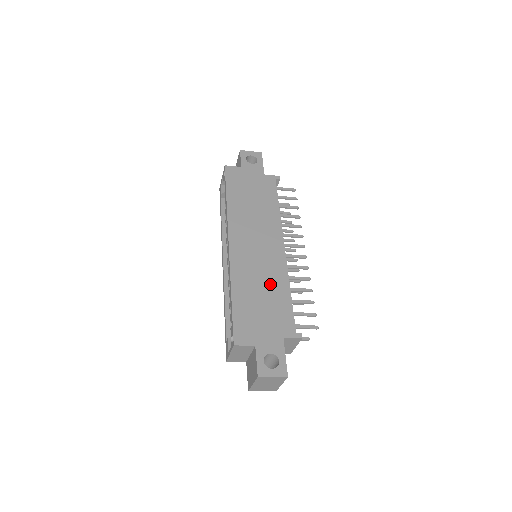
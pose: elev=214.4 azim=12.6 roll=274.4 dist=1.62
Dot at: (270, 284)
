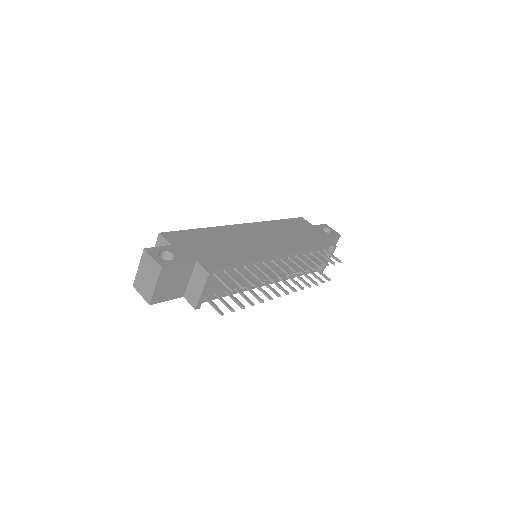
Dot at: (236, 249)
